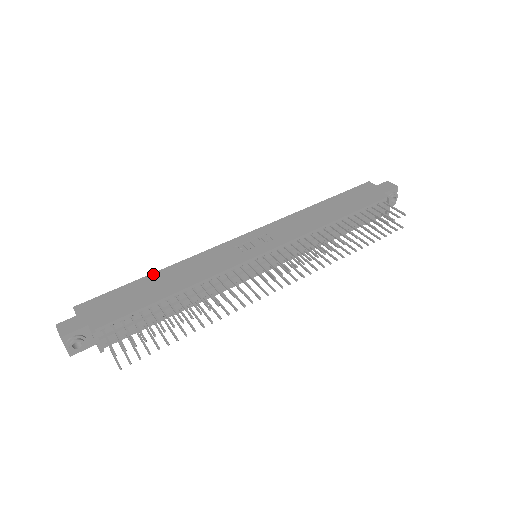
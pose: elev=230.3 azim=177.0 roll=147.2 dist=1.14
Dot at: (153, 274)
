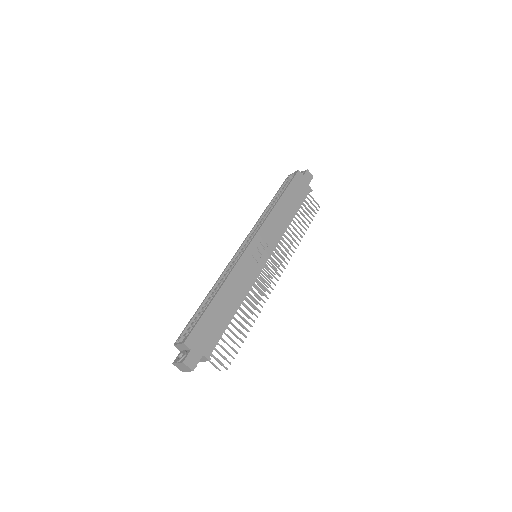
Dot at: (216, 296)
